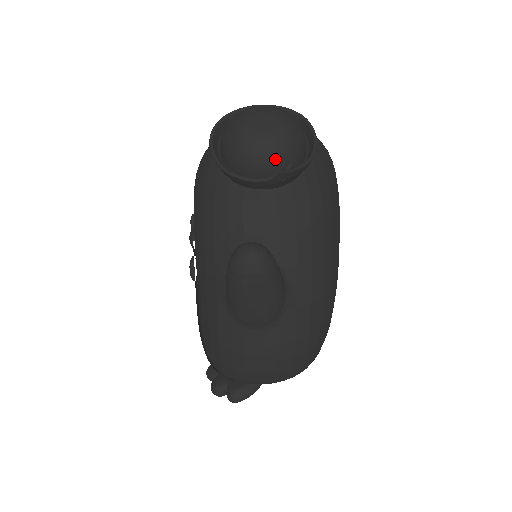
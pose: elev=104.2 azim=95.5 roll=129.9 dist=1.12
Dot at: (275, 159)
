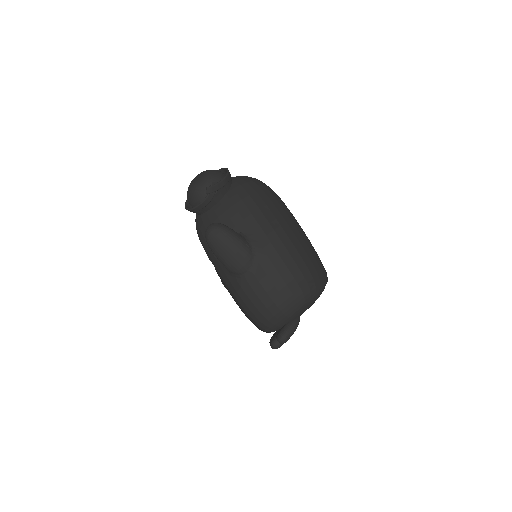
Dot at: occluded
